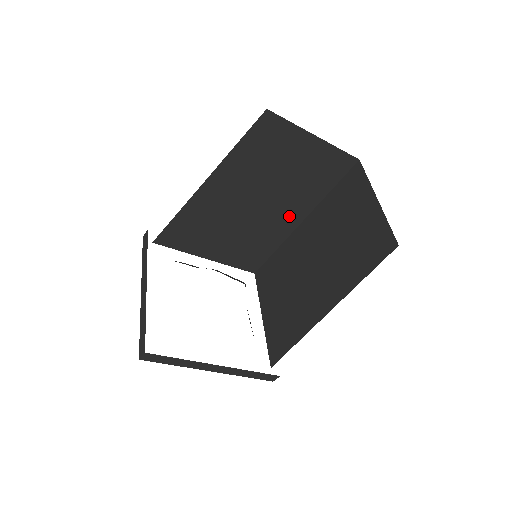
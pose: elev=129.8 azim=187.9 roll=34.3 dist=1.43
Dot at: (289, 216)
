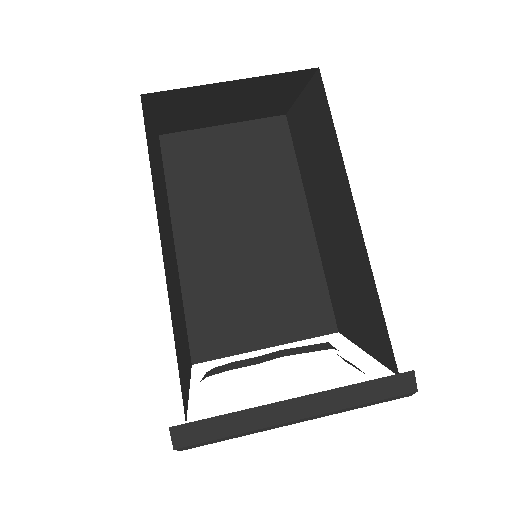
Dot at: (292, 226)
